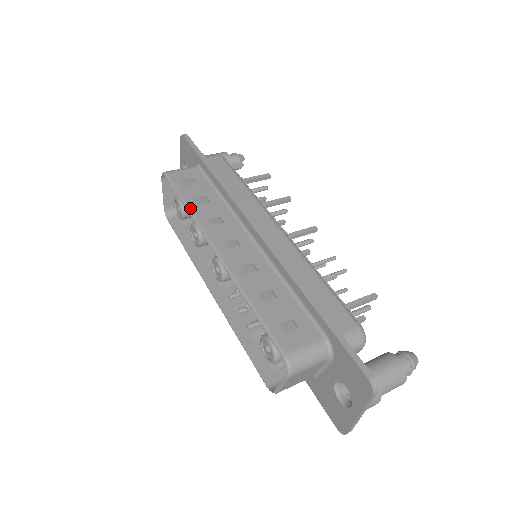
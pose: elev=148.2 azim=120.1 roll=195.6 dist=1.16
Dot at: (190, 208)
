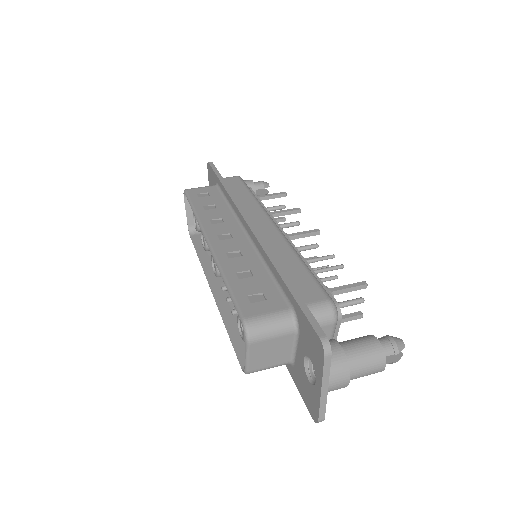
Dot at: (197, 212)
